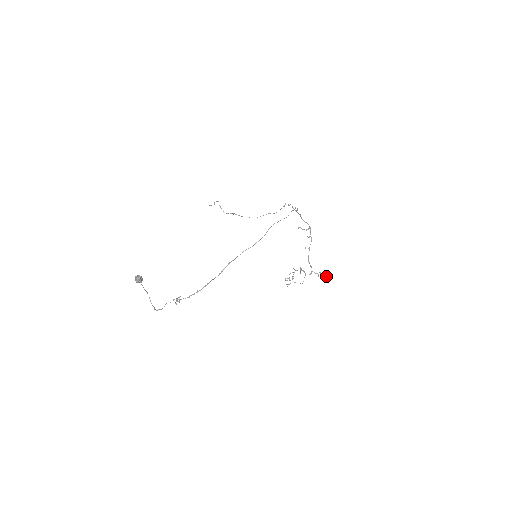
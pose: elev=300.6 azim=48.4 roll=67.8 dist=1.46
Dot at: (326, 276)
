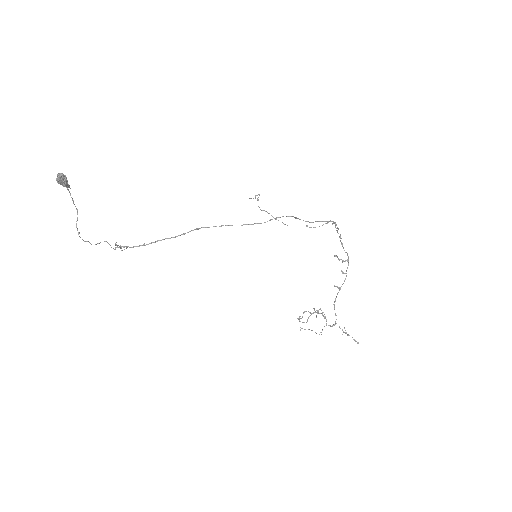
Dot at: occluded
